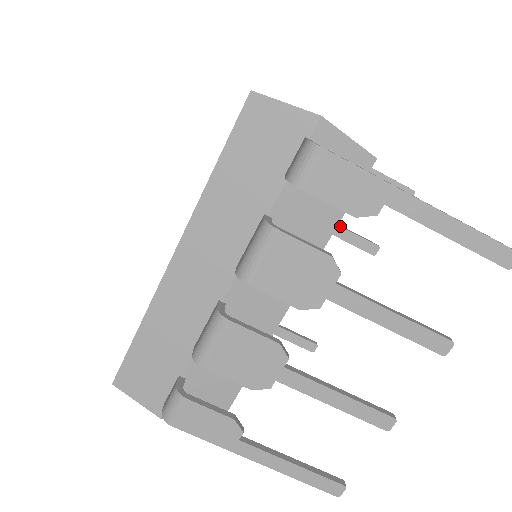
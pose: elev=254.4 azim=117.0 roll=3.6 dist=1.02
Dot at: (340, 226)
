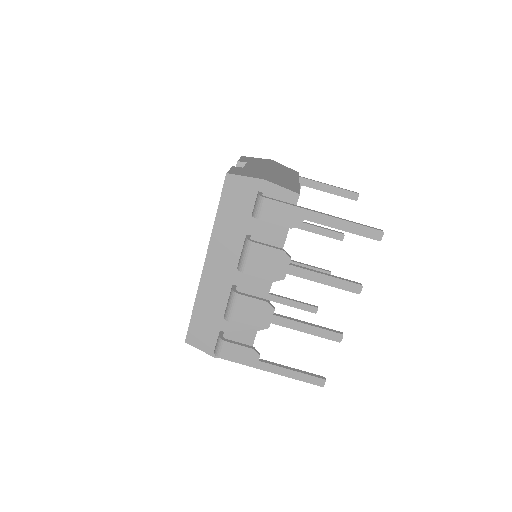
Dot at: (314, 225)
